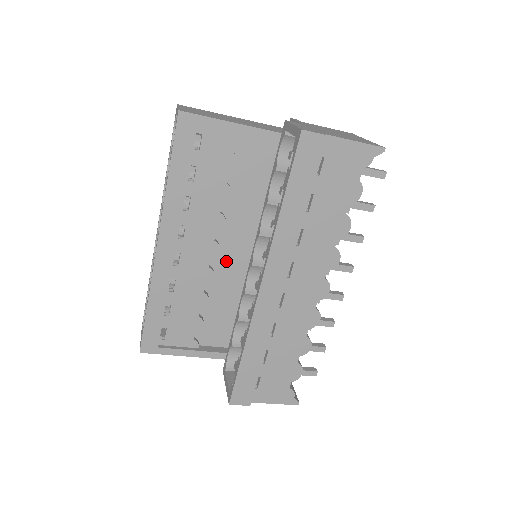
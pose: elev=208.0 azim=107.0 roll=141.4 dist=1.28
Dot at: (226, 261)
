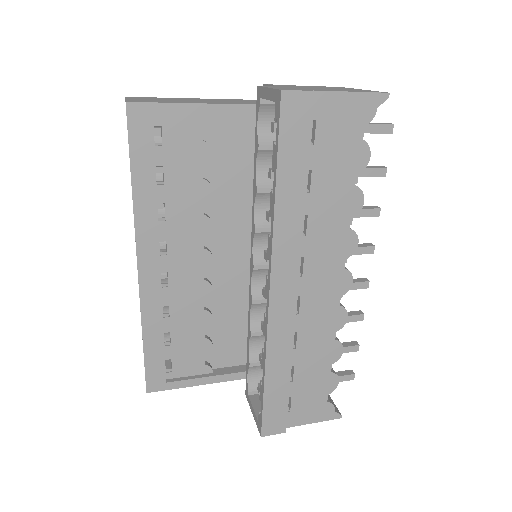
Dot at: (223, 269)
